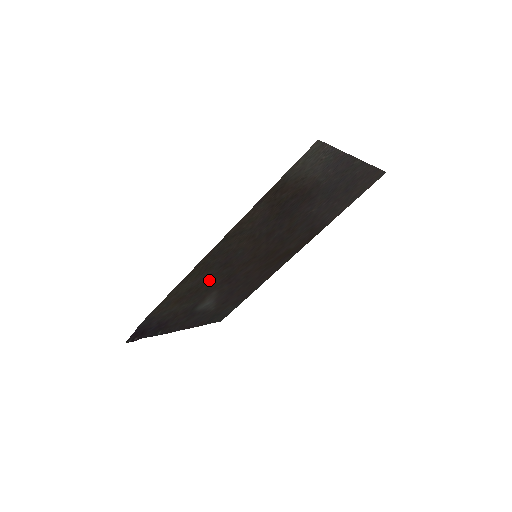
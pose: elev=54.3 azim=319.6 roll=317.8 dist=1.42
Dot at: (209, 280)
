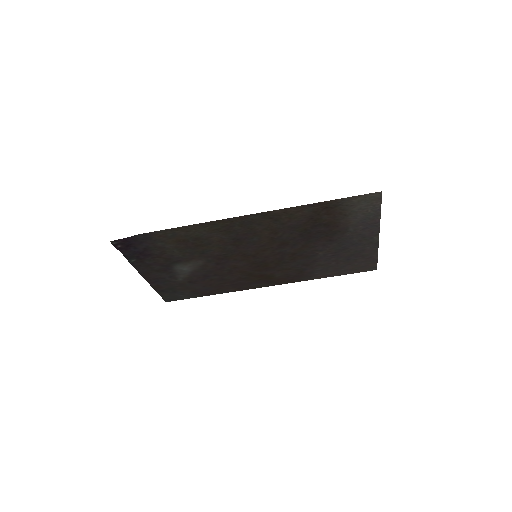
Dot at: (214, 244)
